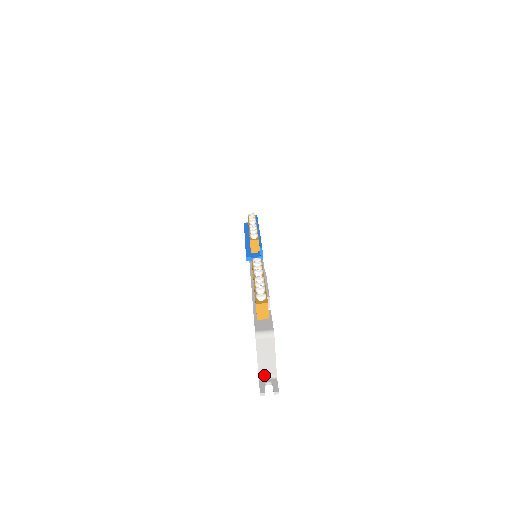
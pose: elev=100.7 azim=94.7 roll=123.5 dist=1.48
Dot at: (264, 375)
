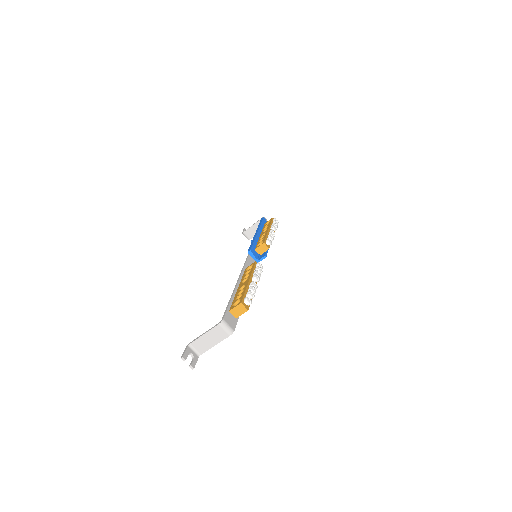
Dot at: (194, 346)
